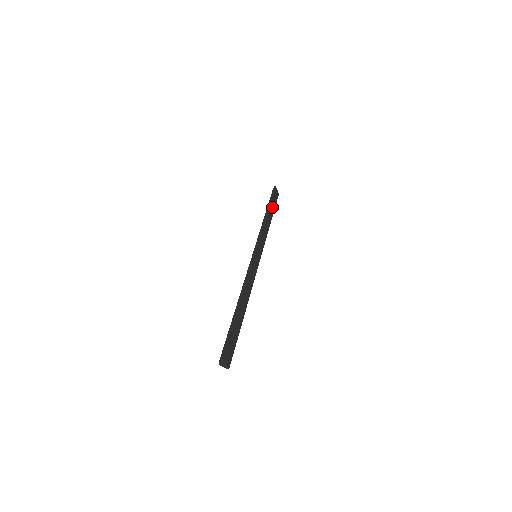
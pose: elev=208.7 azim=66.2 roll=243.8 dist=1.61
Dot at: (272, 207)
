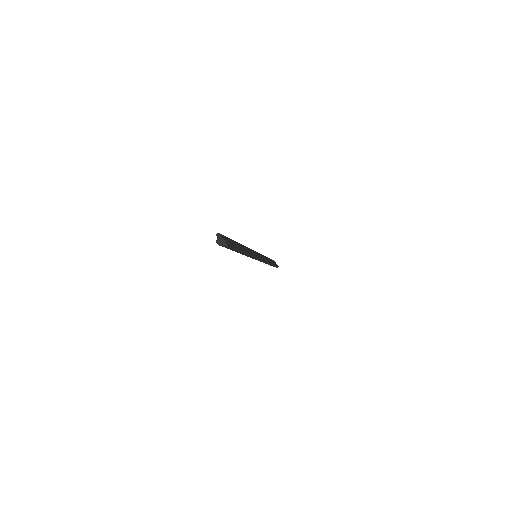
Dot at: occluded
